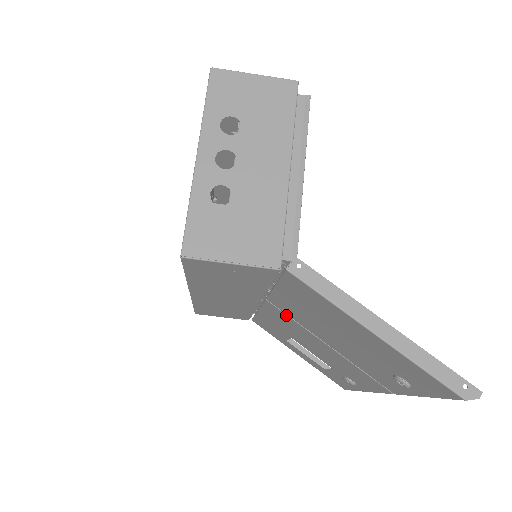
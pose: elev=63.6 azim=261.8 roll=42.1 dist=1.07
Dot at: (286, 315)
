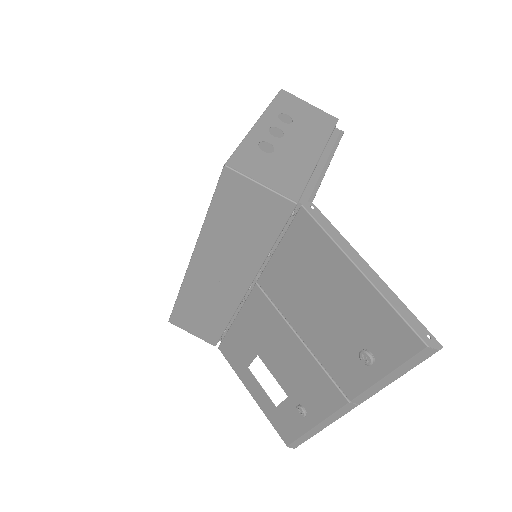
Dot at: (269, 302)
